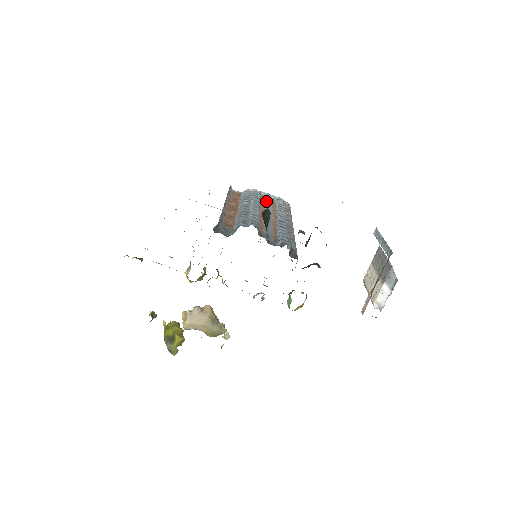
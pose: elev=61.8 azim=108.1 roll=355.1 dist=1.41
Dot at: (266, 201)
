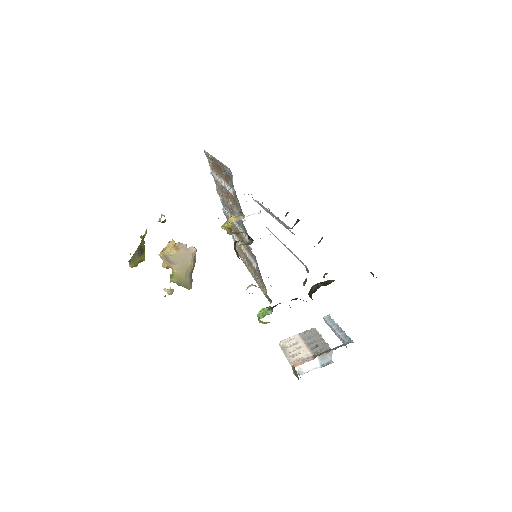
Dot at: occluded
